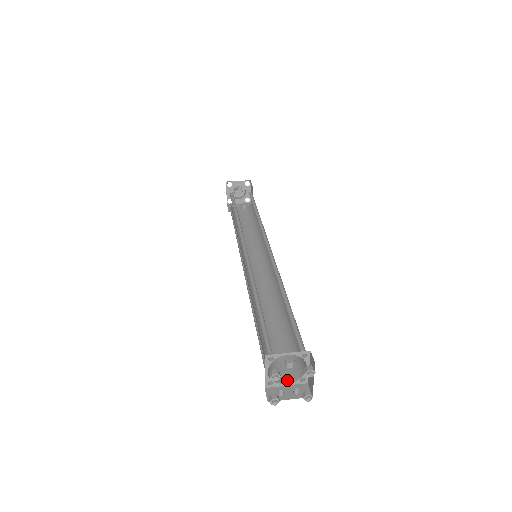
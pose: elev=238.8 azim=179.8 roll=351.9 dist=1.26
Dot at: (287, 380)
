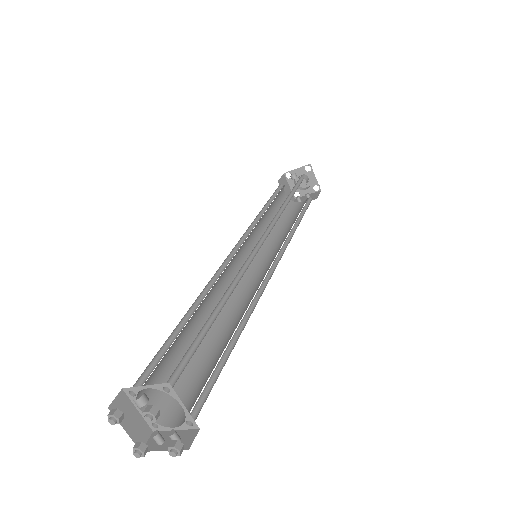
Dot at: (178, 422)
